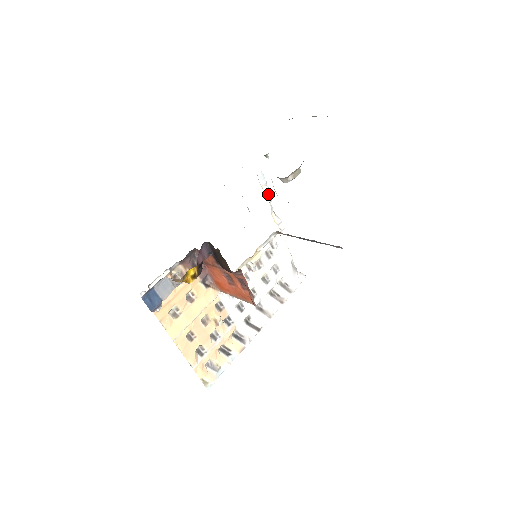
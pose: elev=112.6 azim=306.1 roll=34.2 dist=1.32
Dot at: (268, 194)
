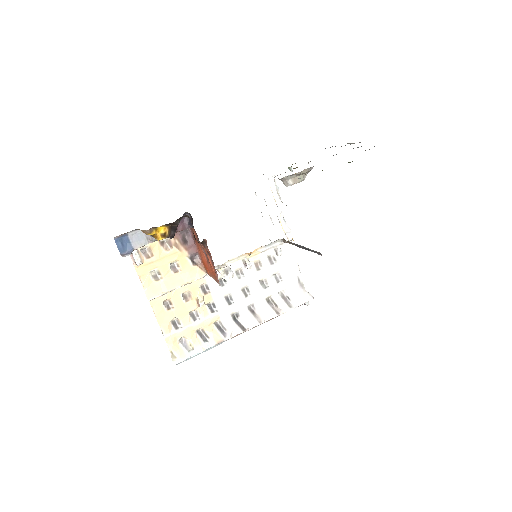
Dot at: (279, 200)
